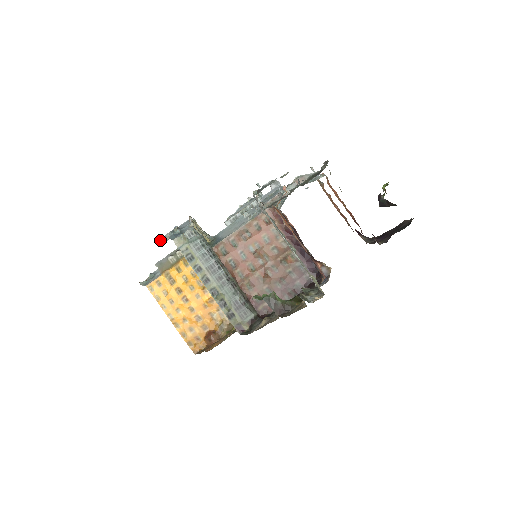
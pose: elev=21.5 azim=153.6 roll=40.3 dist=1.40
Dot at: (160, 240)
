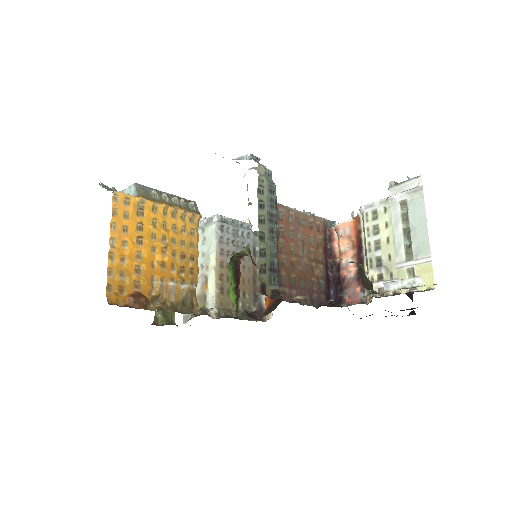
Dot at: occluded
